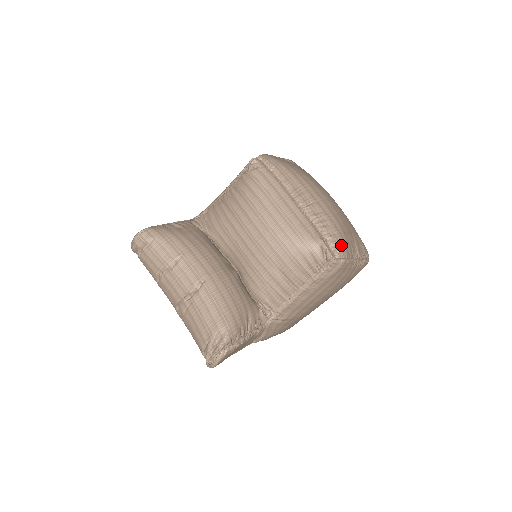
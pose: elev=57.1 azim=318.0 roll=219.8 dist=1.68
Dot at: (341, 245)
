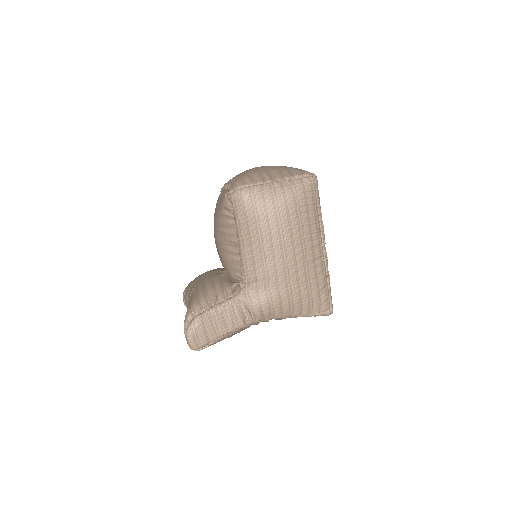
Dot at: (236, 182)
